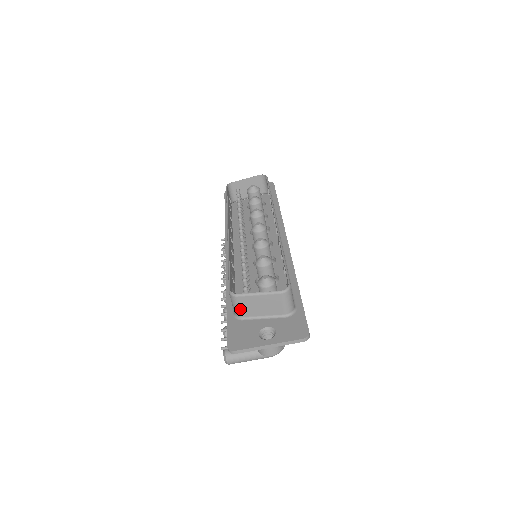
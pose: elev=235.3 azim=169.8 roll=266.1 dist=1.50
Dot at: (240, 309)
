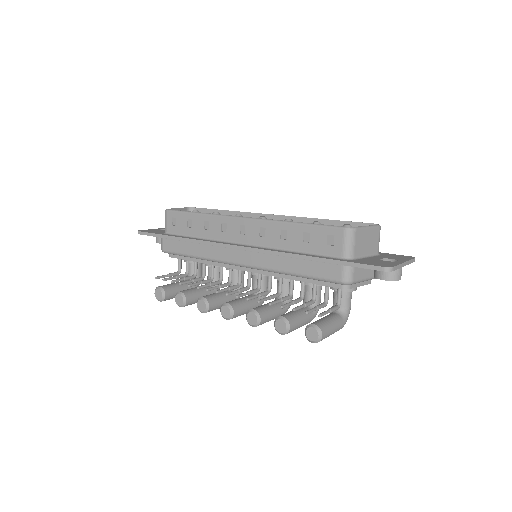
Dot at: (355, 246)
